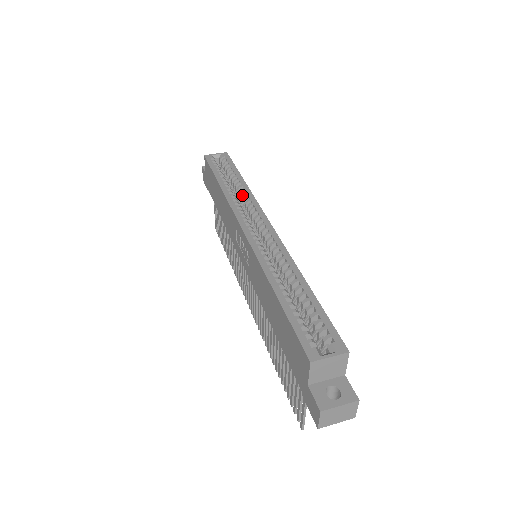
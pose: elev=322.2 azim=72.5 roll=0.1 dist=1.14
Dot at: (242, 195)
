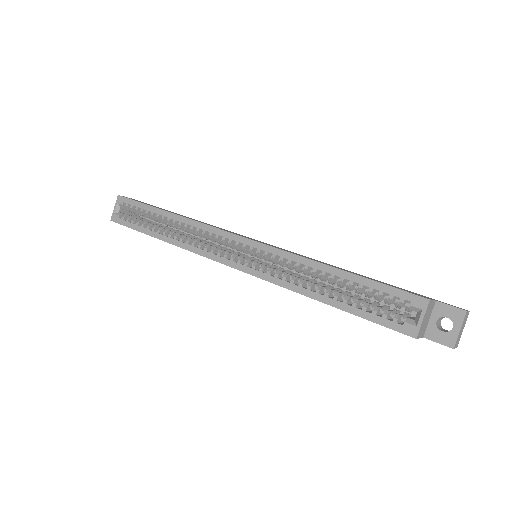
Dot at: occluded
